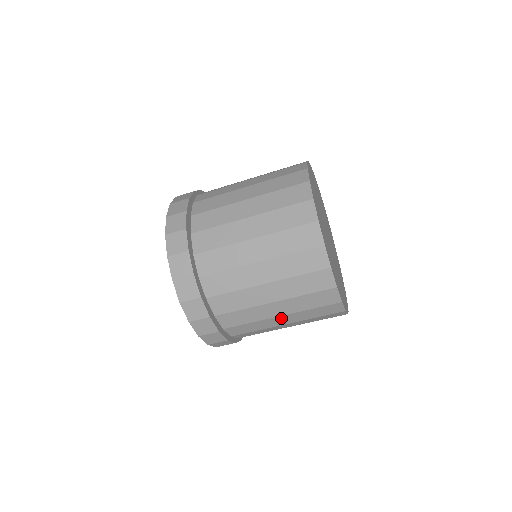
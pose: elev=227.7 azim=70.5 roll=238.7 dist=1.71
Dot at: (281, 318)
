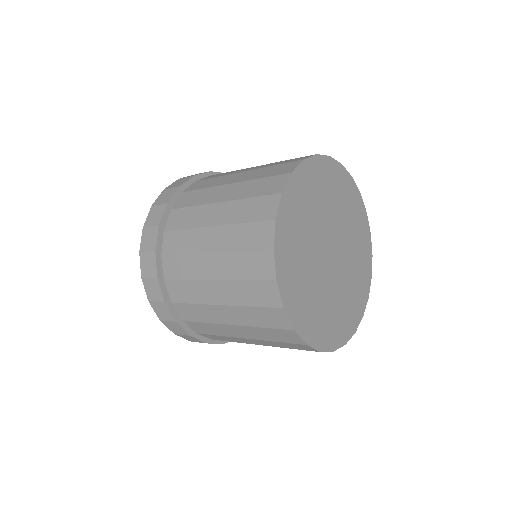
Dot at: occluded
